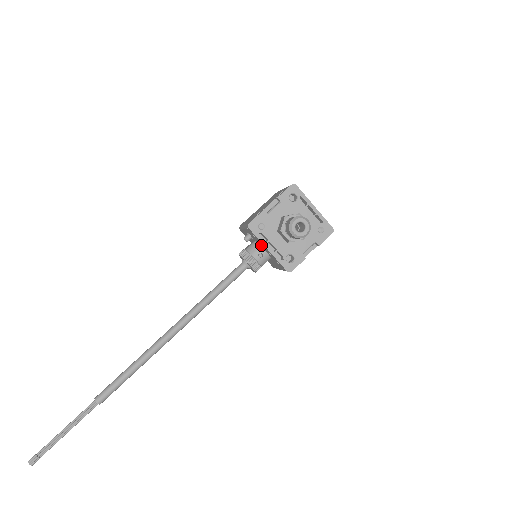
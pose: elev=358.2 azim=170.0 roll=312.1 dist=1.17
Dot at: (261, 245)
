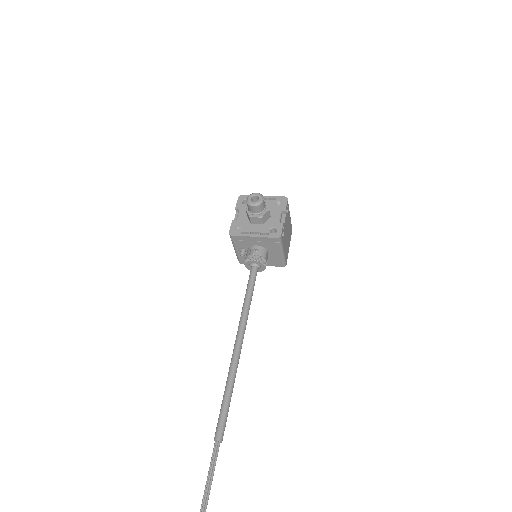
Dot at: (251, 243)
